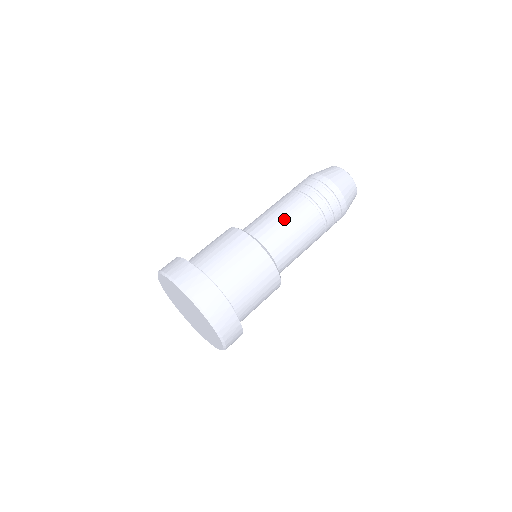
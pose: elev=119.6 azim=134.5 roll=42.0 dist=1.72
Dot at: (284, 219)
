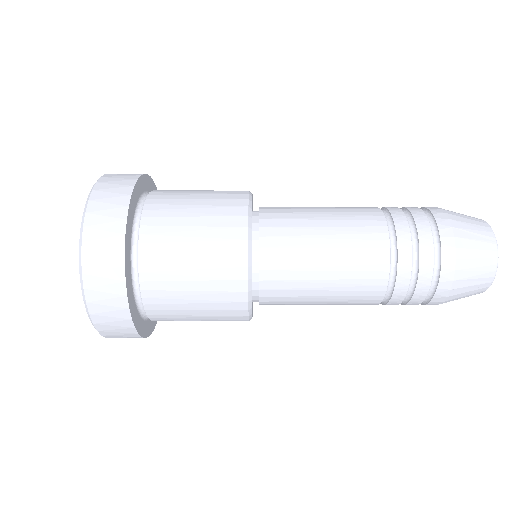
Dot at: (322, 214)
